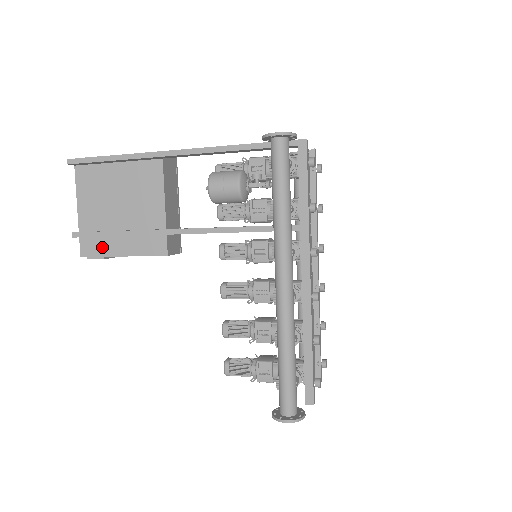
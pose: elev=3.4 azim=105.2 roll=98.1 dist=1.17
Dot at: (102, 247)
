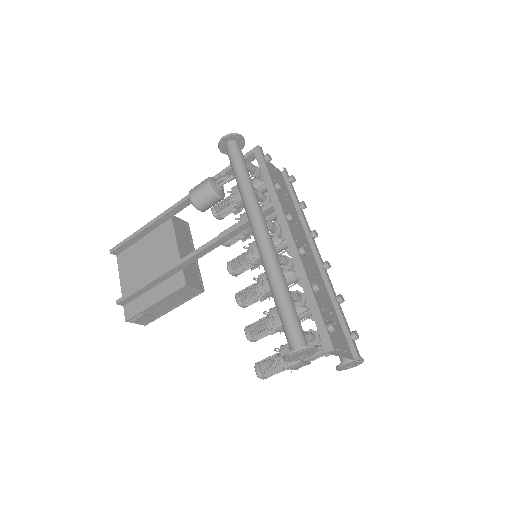
Dot at: (139, 305)
